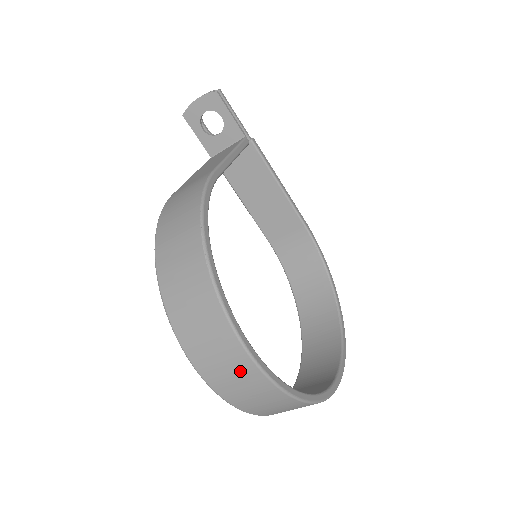
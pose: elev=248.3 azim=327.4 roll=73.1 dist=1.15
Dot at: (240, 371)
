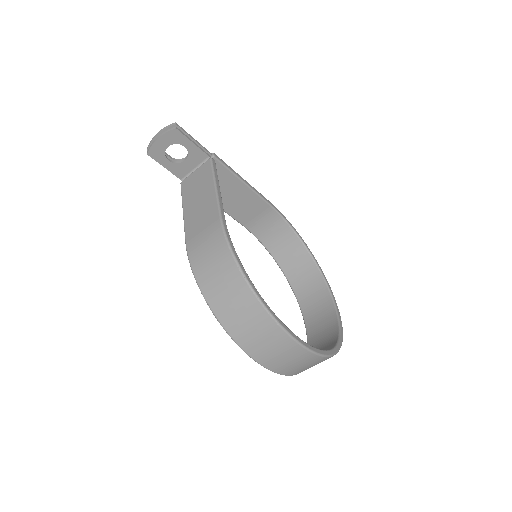
Dot at: (300, 359)
